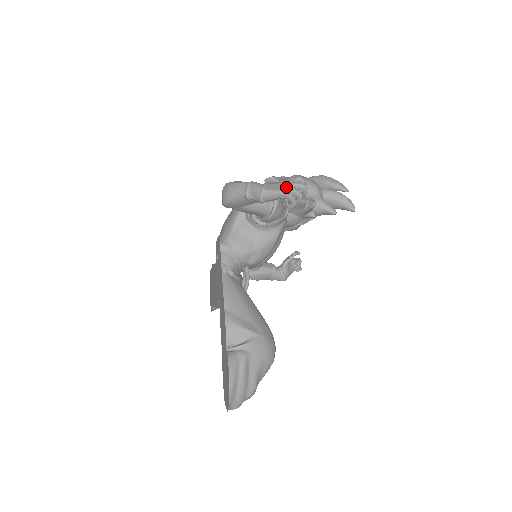
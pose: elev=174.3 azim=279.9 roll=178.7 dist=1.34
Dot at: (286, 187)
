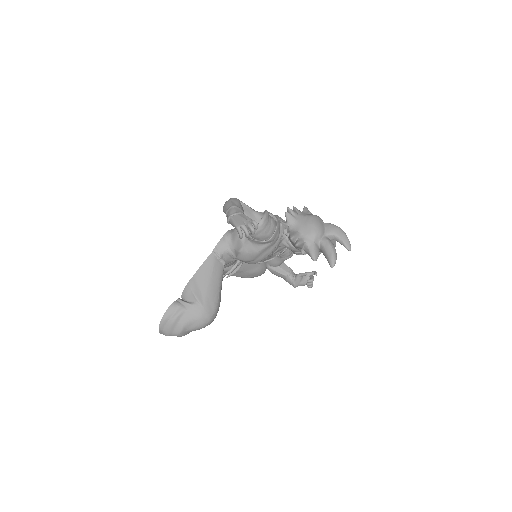
Dot at: (241, 223)
